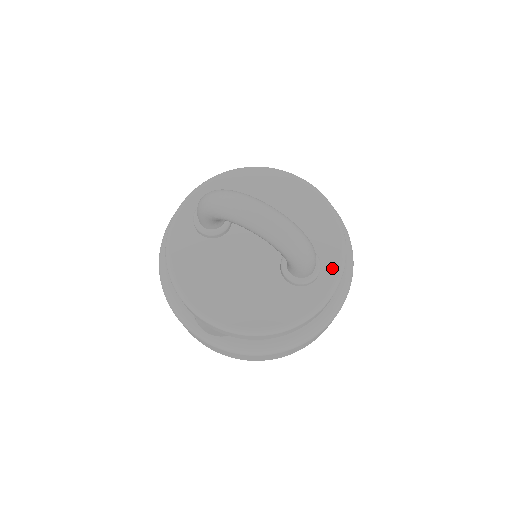
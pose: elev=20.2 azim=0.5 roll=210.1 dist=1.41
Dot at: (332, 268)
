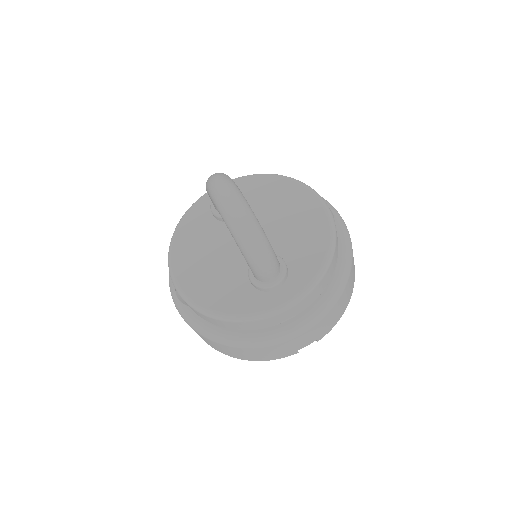
Dot at: (295, 287)
